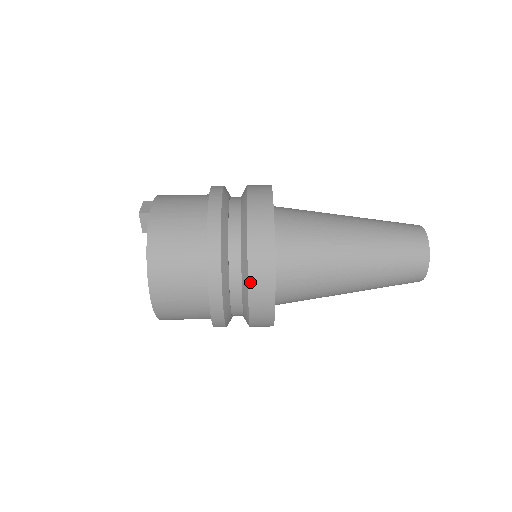
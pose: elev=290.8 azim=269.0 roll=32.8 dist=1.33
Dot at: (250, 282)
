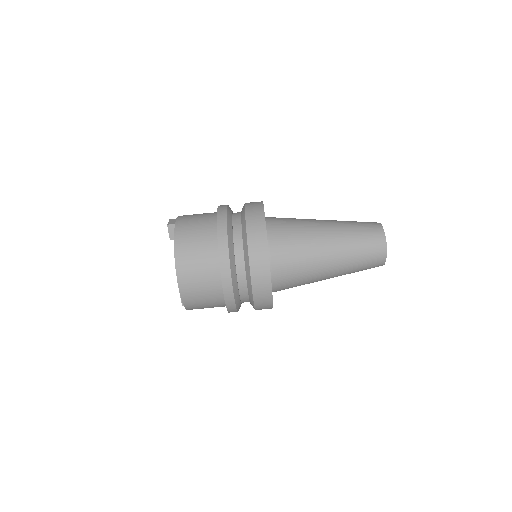
Dot at: (251, 262)
